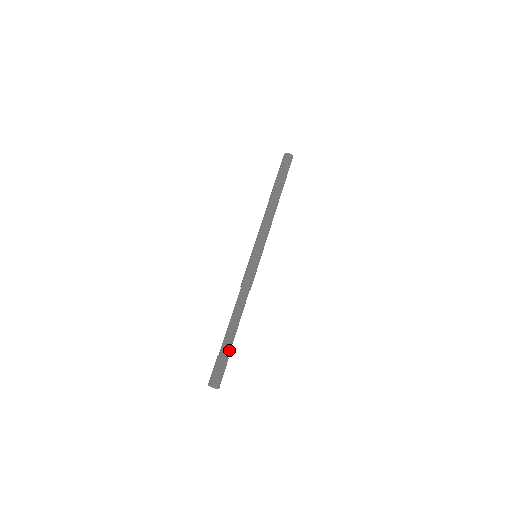
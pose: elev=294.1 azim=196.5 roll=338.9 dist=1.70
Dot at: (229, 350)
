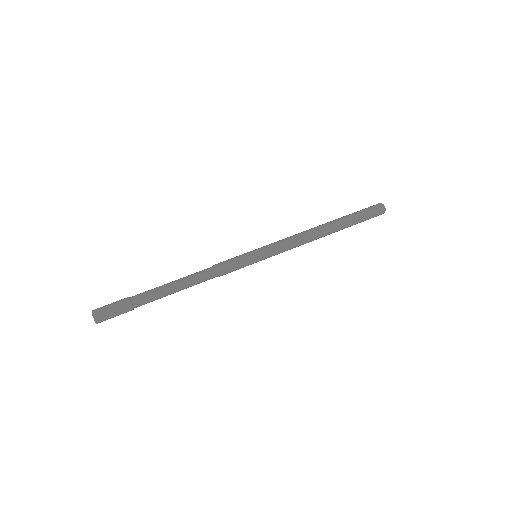
Dot at: (141, 302)
